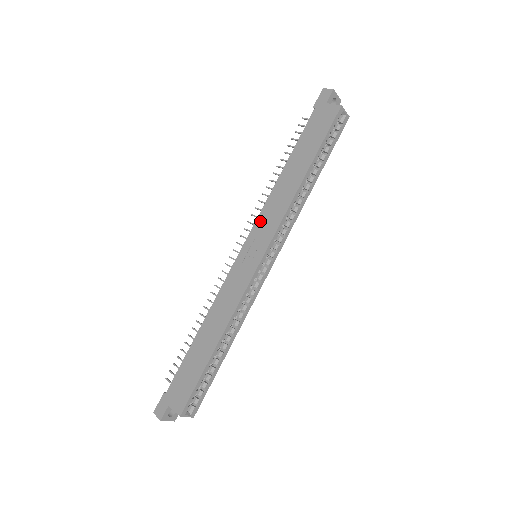
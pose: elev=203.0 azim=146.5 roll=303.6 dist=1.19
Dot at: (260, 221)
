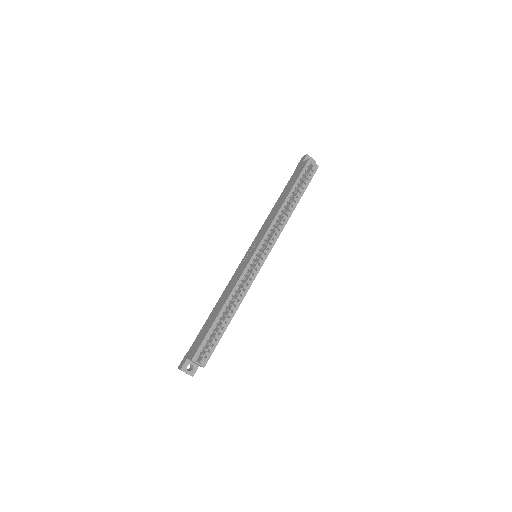
Dot at: (259, 234)
